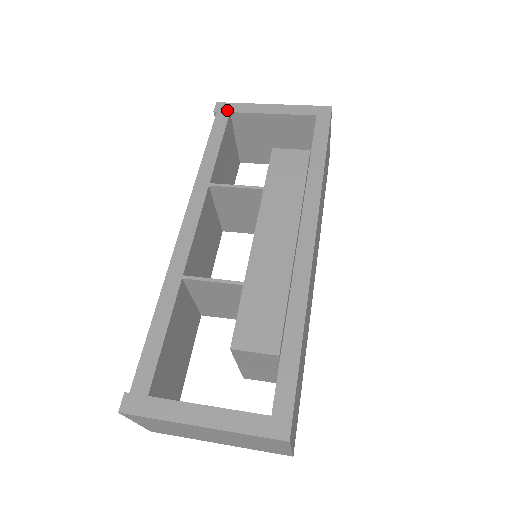
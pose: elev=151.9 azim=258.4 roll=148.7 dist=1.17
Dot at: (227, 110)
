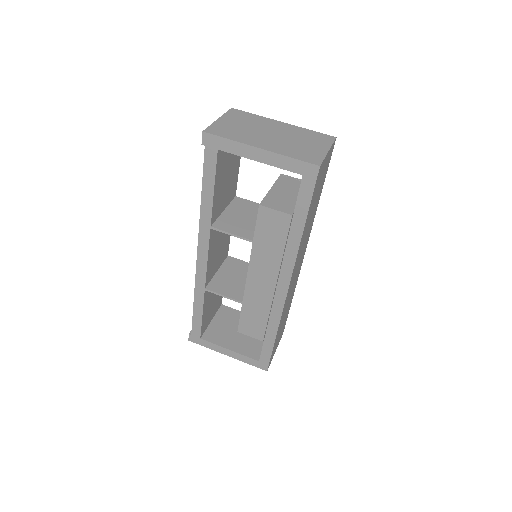
Dot at: (214, 146)
